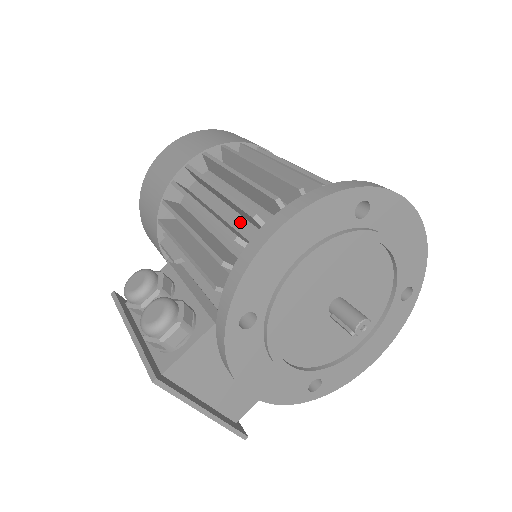
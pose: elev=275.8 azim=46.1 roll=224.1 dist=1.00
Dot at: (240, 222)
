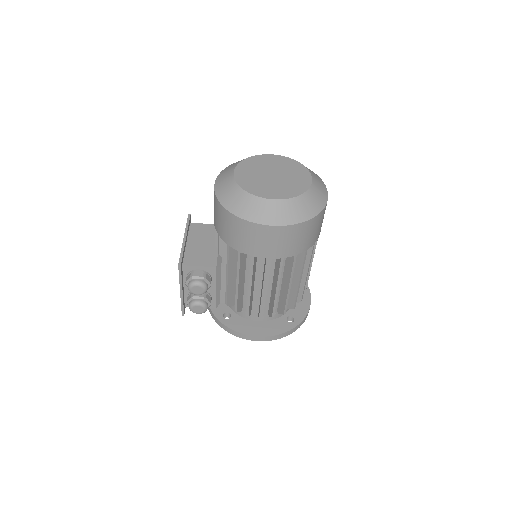
Dot at: (258, 295)
